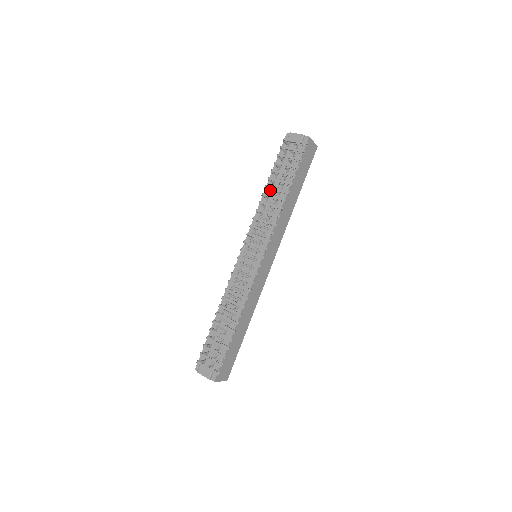
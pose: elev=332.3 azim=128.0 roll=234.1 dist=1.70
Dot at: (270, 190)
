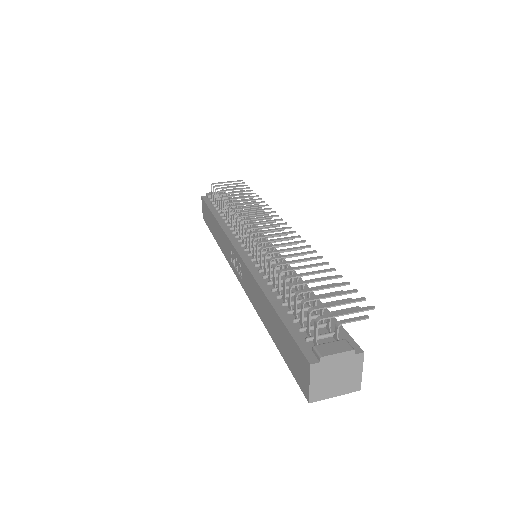
Dot at: (224, 214)
